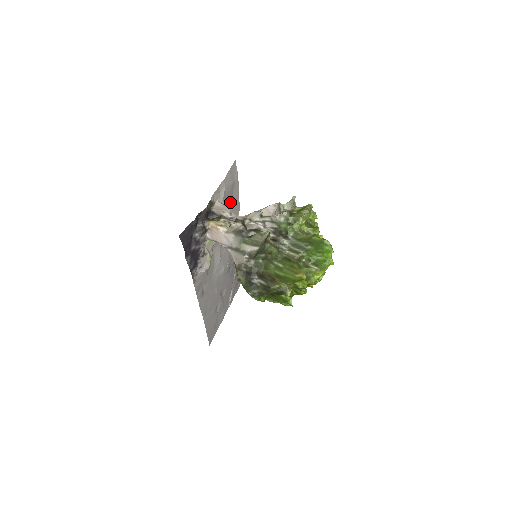
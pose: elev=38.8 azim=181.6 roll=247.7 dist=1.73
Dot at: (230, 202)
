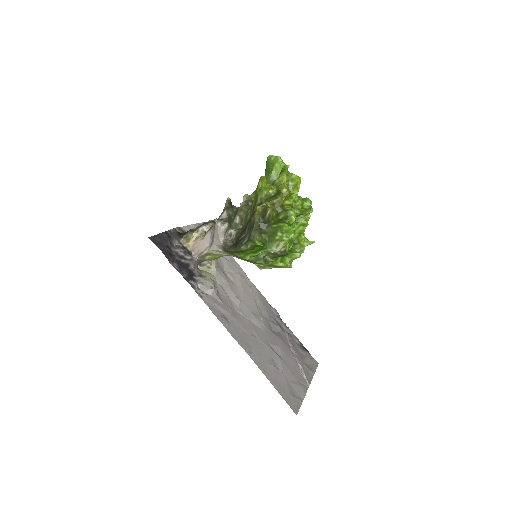
Dot at: occluded
